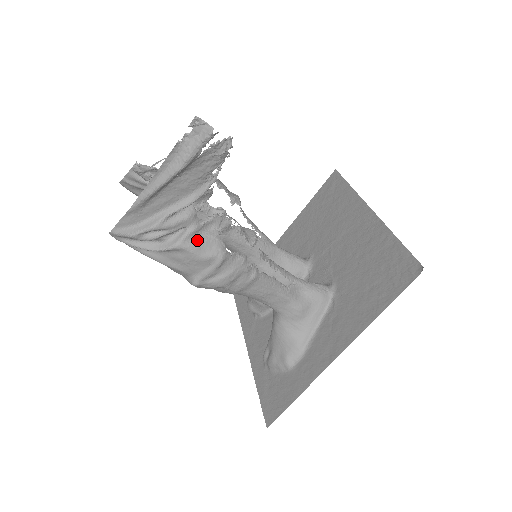
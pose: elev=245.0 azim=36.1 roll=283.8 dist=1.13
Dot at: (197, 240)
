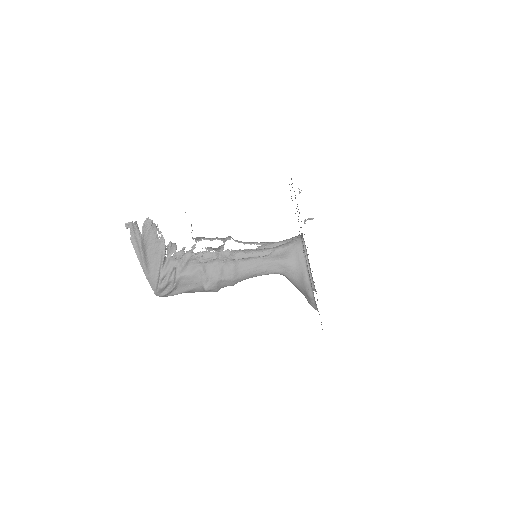
Dot at: (184, 268)
